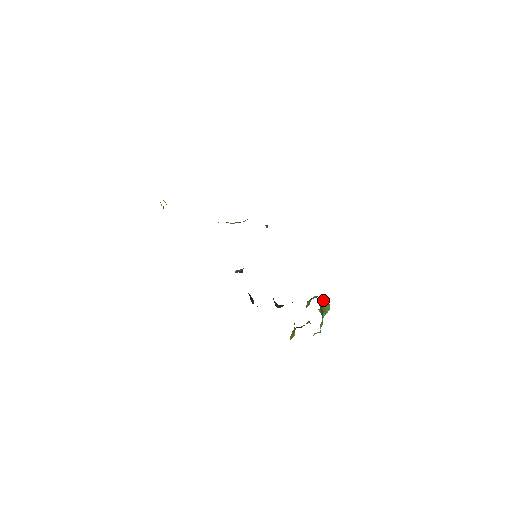
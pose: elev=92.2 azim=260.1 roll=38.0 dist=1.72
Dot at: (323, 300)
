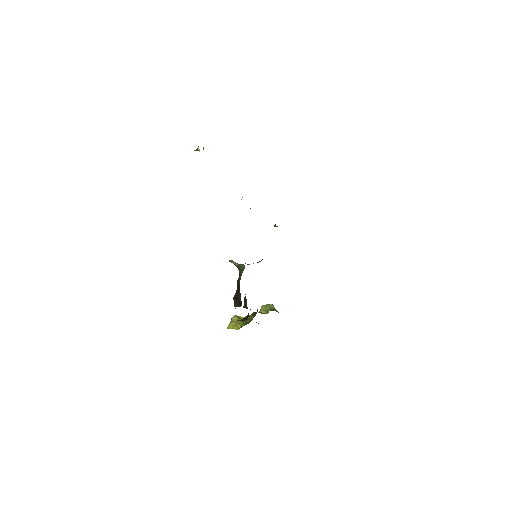
Dot at: occluded
